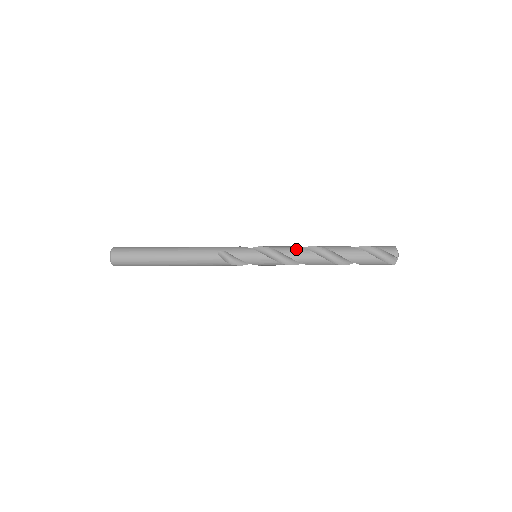
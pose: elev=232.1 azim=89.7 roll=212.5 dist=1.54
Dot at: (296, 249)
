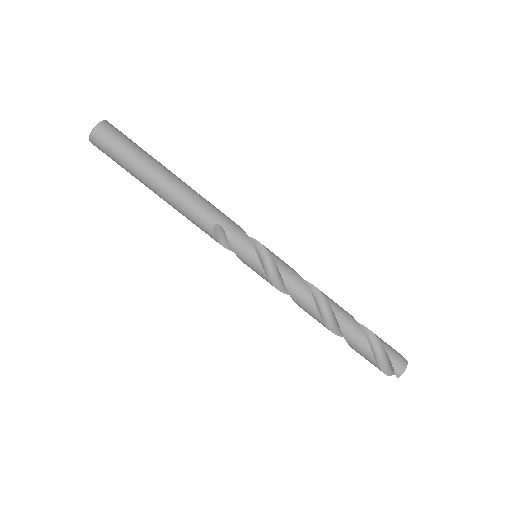
Dot at: (302, 288)
